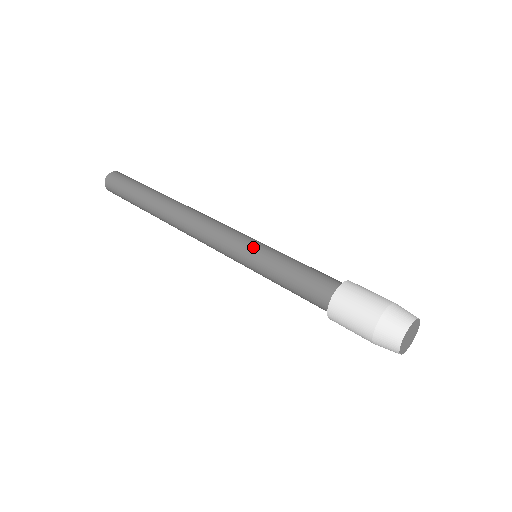
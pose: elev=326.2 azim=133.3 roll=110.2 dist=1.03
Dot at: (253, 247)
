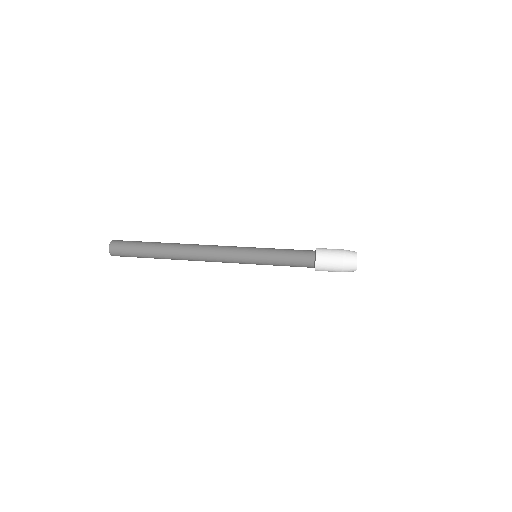
Dot at: (255, 255)
